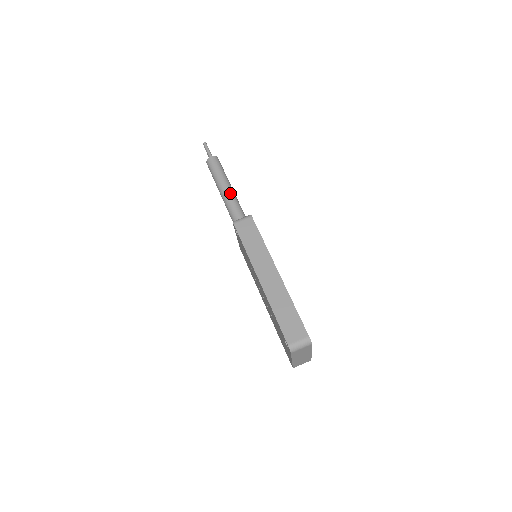
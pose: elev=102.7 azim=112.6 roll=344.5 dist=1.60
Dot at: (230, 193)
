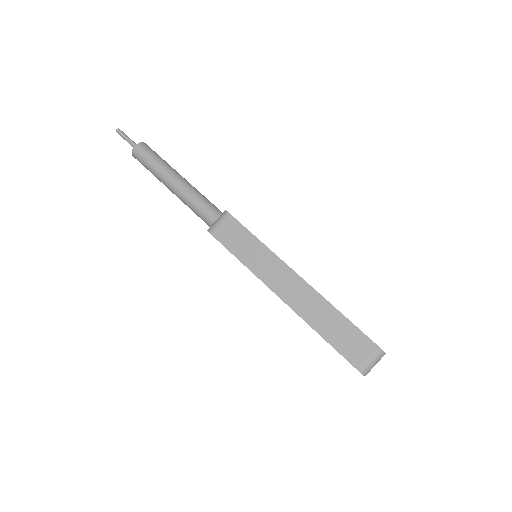
Dot at: (183, 186)
